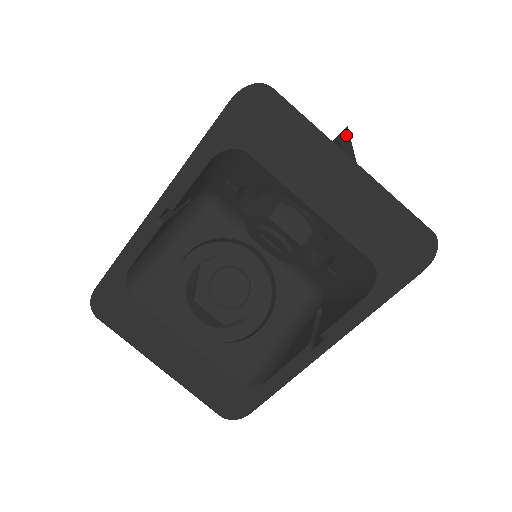
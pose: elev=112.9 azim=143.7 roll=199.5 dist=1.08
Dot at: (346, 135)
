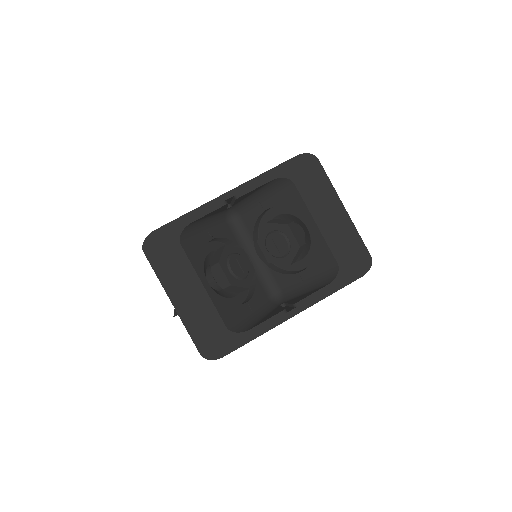
Dot at: occluded
